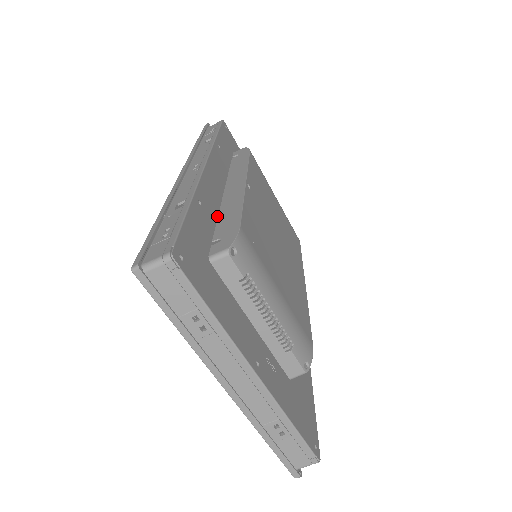
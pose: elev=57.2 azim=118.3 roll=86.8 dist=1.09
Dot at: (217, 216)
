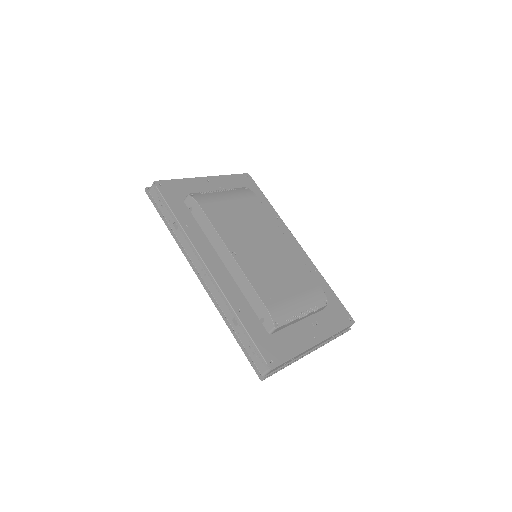
Dot at: (243, 295)
